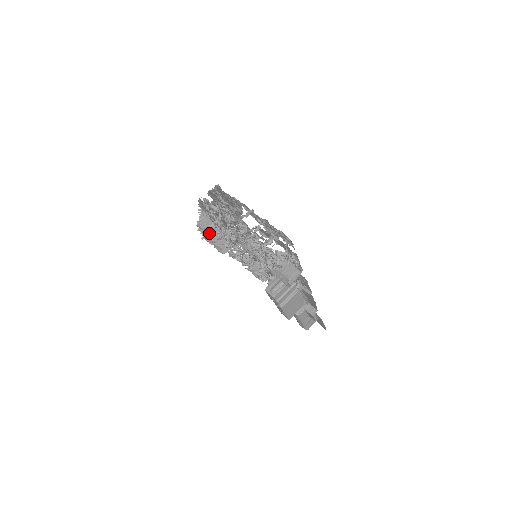
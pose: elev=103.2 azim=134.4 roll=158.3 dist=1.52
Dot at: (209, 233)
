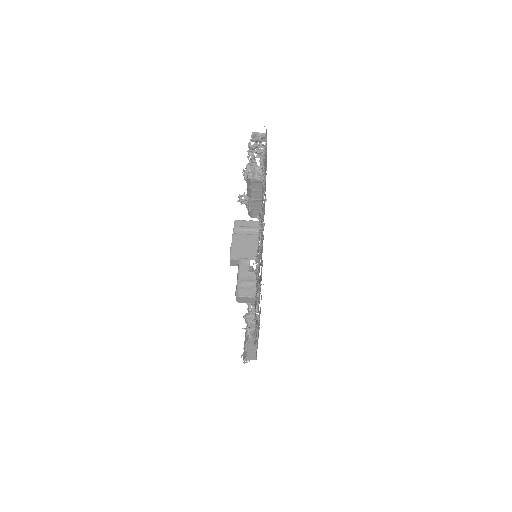
Dot at: occluded
